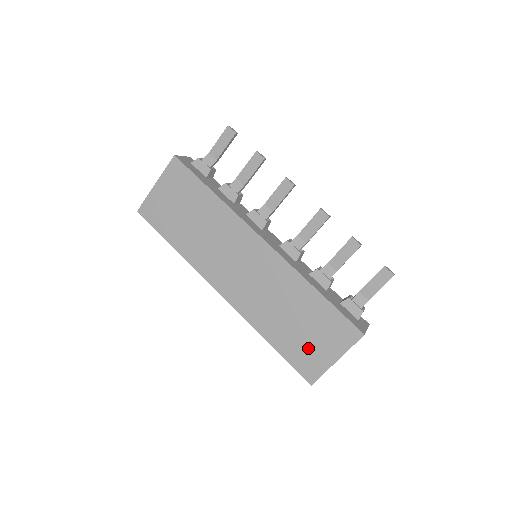
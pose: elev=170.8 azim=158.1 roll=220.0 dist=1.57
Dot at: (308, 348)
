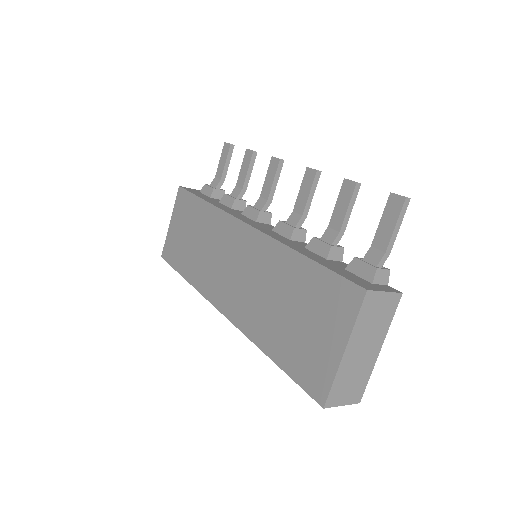
Dot at: (308, 345)
